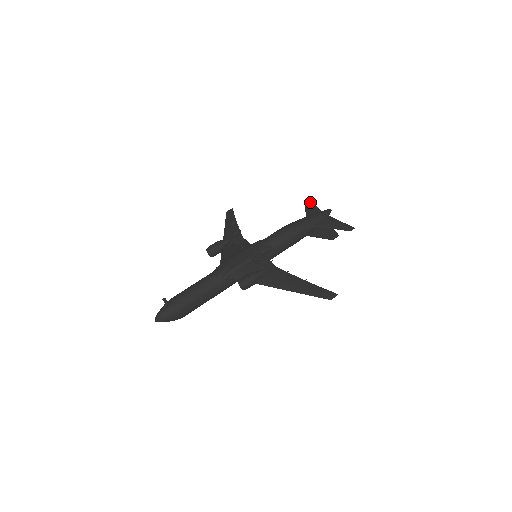
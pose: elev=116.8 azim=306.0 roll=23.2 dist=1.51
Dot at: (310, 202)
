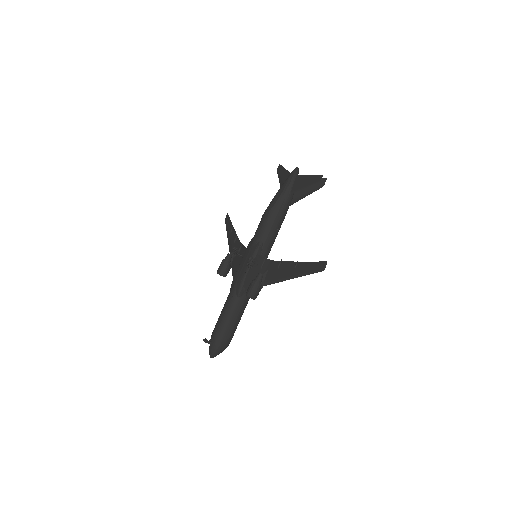
Dot at: (280, 168)
